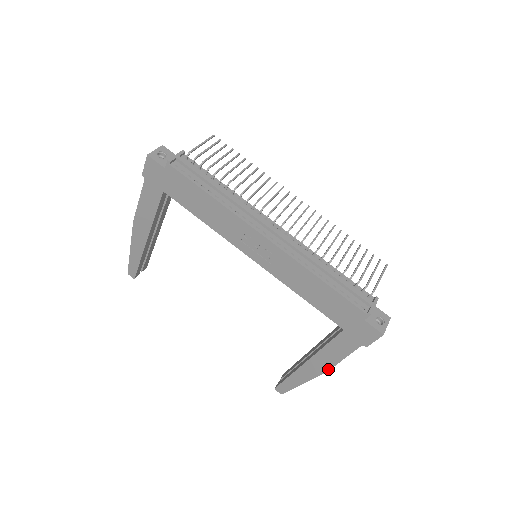
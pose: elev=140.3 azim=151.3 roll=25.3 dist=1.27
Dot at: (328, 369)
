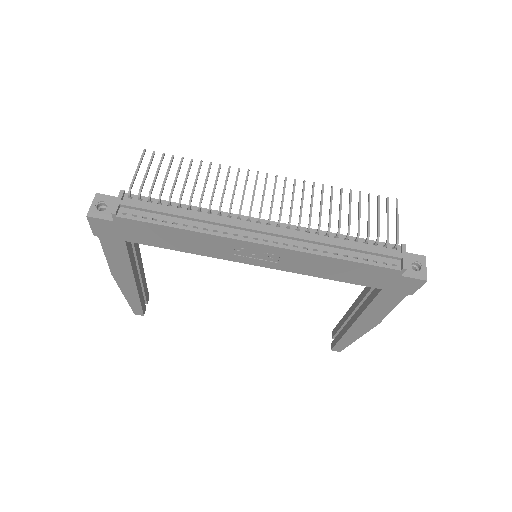
Dot at: (379, 322)
